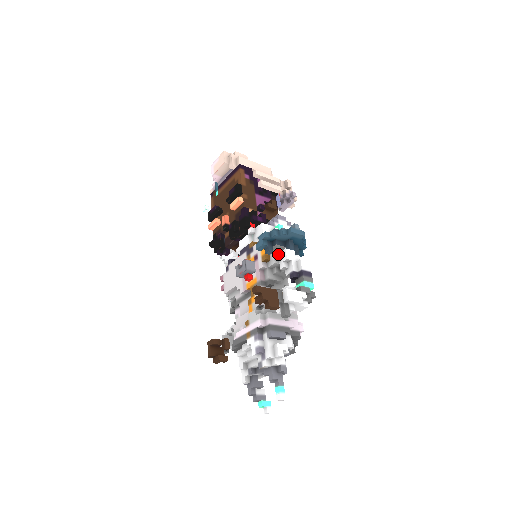
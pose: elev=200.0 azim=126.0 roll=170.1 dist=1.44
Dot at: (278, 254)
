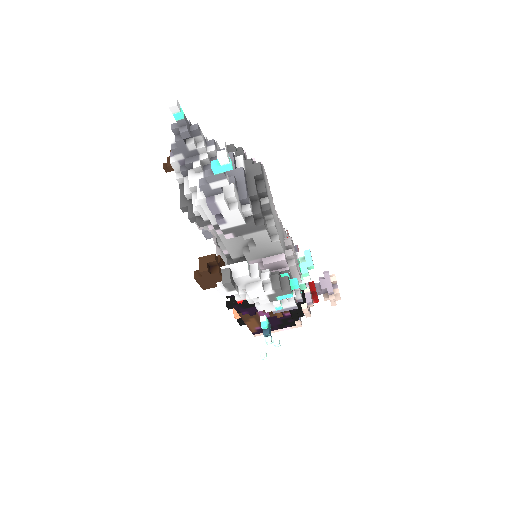
Dot at: occluded
